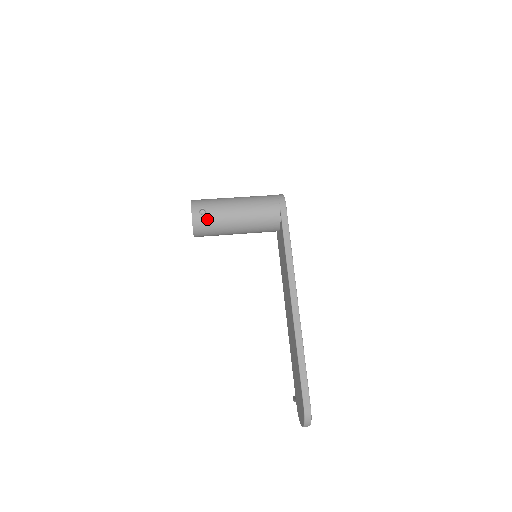
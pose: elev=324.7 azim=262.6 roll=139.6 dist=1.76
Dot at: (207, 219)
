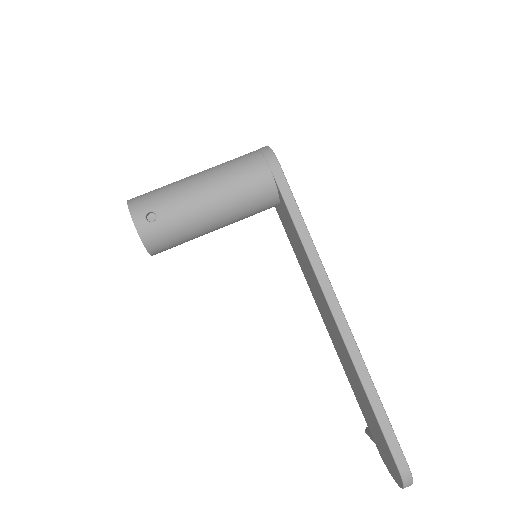
Dot at: (162, 226)
